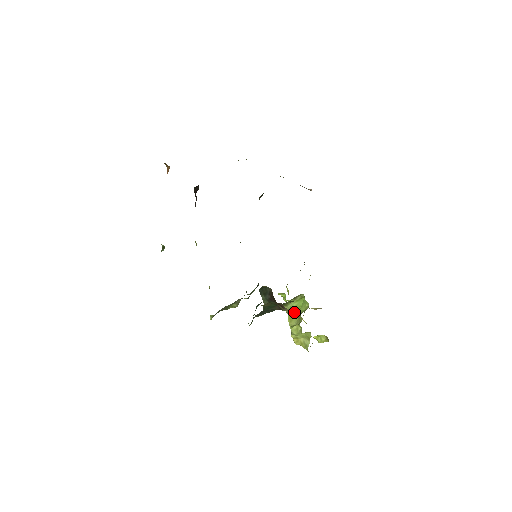
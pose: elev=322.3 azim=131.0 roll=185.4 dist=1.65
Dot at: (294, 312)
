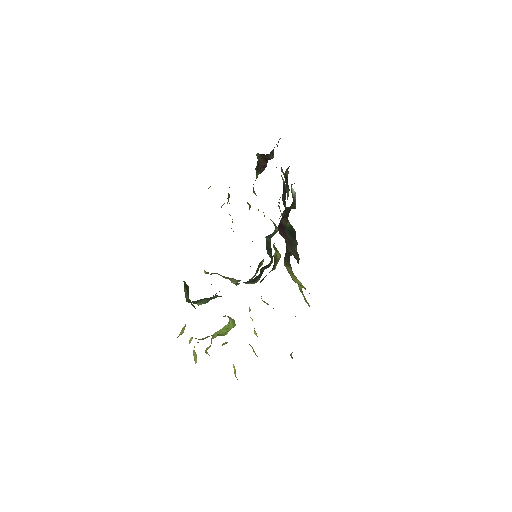
Dot at: (225, 328)
